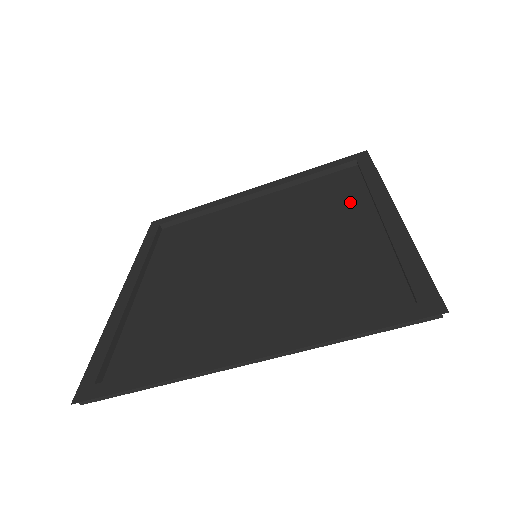
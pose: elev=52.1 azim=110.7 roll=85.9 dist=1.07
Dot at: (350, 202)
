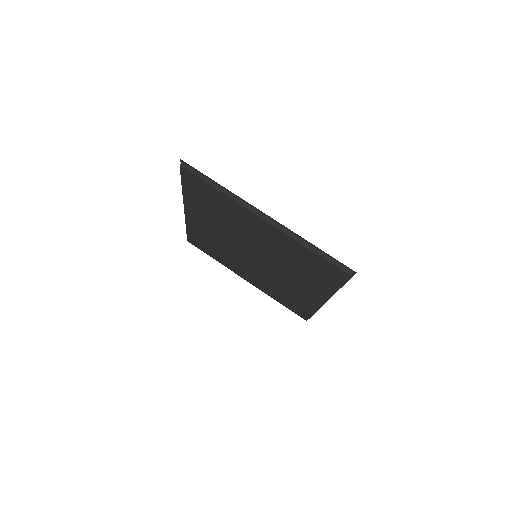
Dot at: (302, 298)
